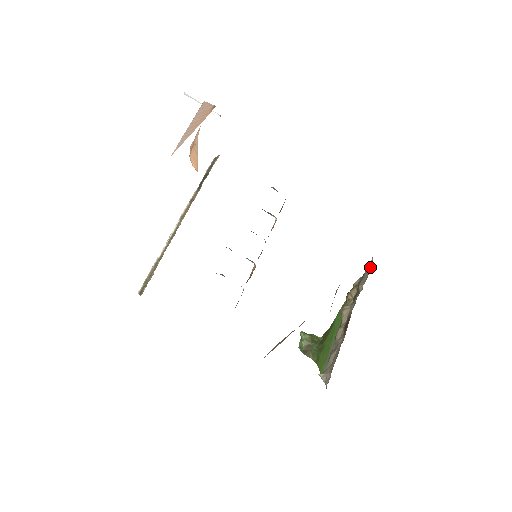
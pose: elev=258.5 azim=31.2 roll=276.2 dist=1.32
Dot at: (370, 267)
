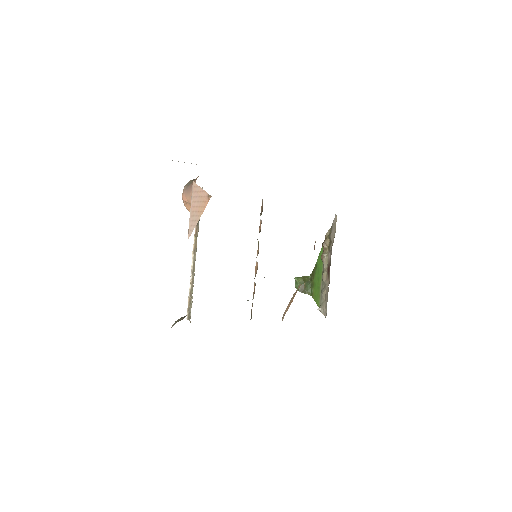
Dot at: occluded
